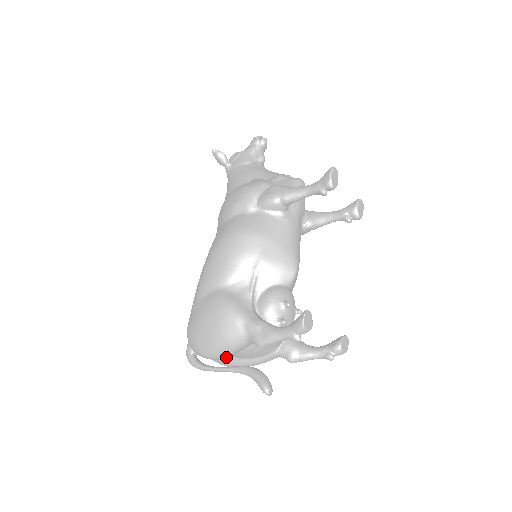
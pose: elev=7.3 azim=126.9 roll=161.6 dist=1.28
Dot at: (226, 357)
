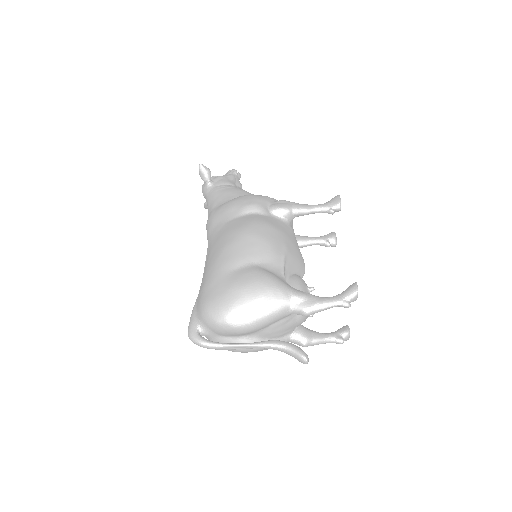
Dot at: (256, 329)
